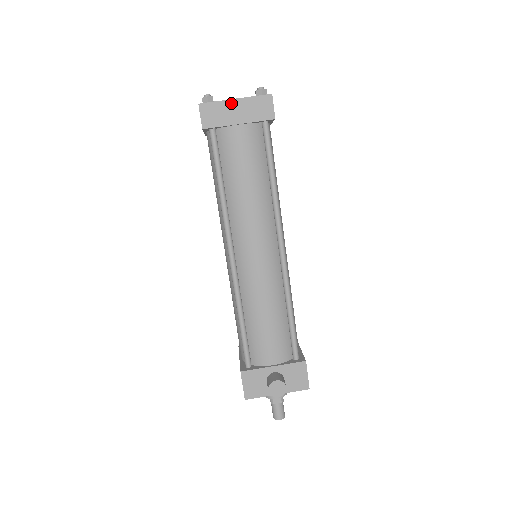
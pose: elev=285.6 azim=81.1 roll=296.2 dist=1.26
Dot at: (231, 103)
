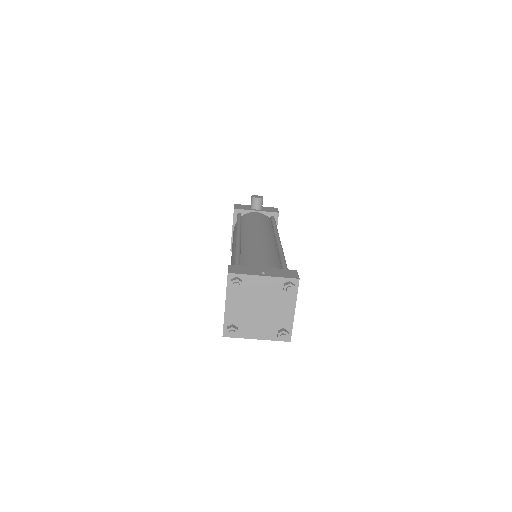
Dot at: (252, 337)
